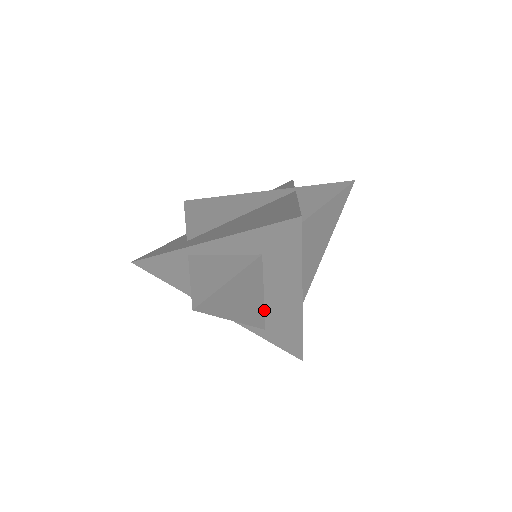
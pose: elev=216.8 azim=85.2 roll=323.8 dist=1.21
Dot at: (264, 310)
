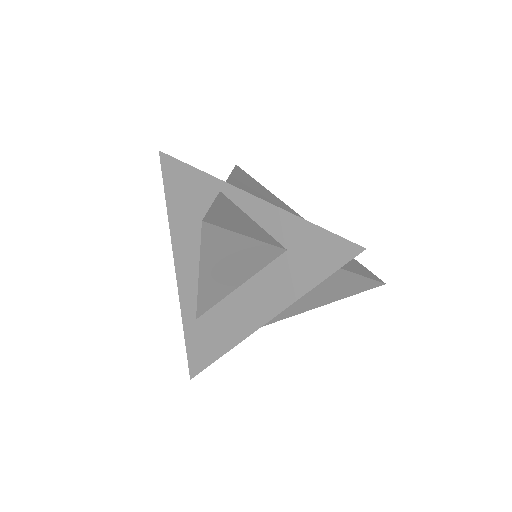
Dot at: (220, 300)
